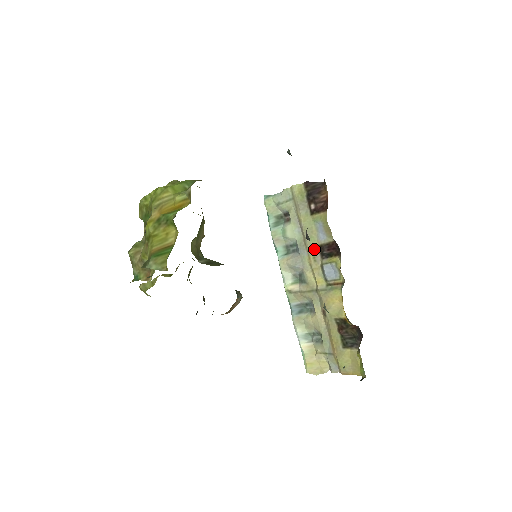
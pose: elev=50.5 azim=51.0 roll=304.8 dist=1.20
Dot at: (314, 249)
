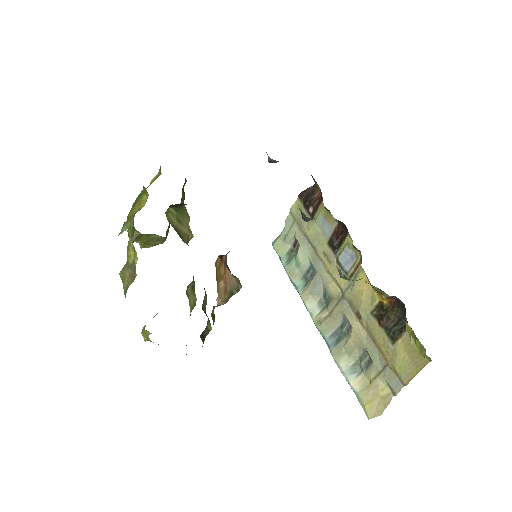
Dot at: (325, 251)
